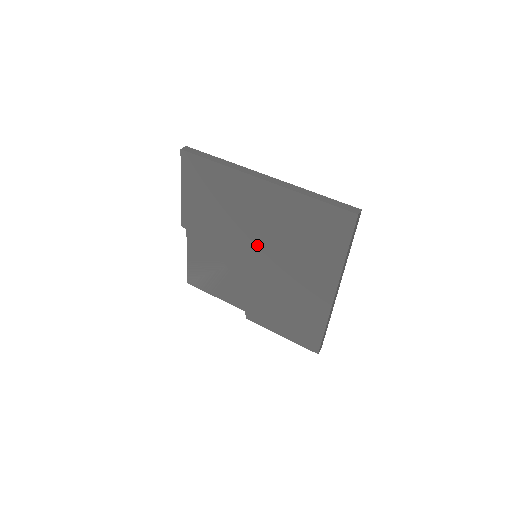
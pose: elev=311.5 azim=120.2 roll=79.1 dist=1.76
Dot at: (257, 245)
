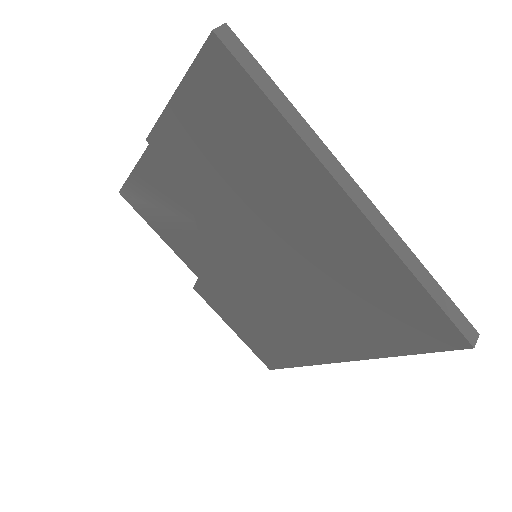
Dot at: (268, 252)
